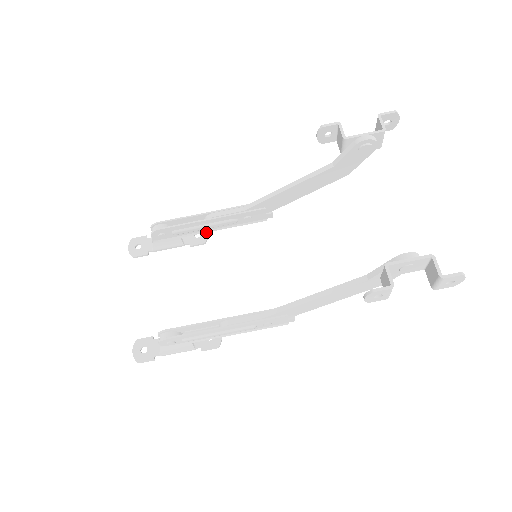
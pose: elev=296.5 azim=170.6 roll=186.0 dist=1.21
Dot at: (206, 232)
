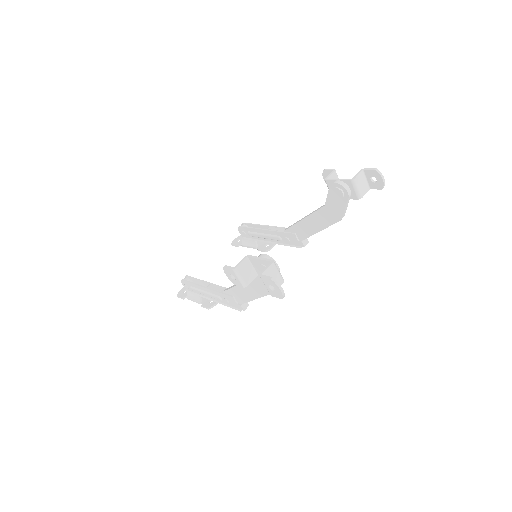
Dot at: (267, 242)
